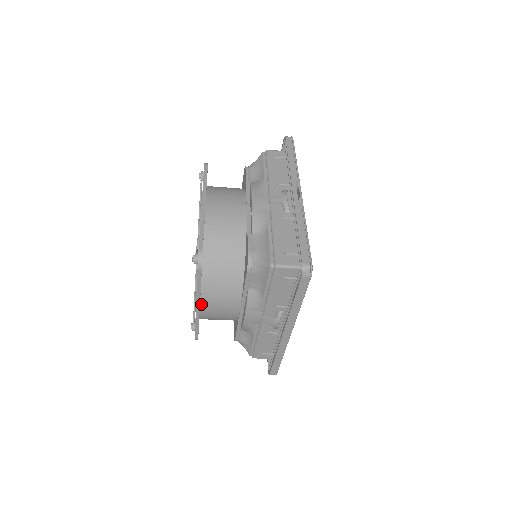
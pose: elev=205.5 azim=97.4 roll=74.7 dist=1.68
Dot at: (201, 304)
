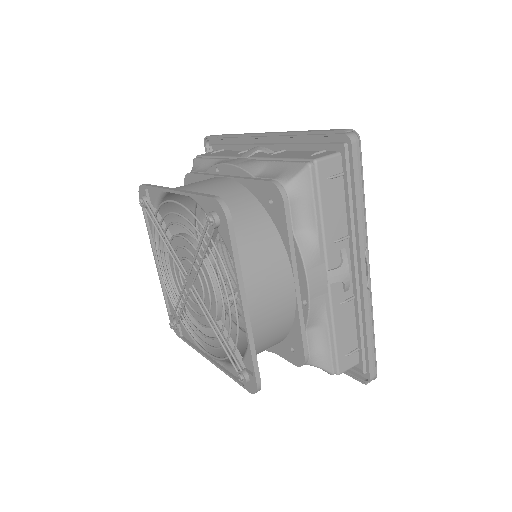
Dot at: (217, 360)
